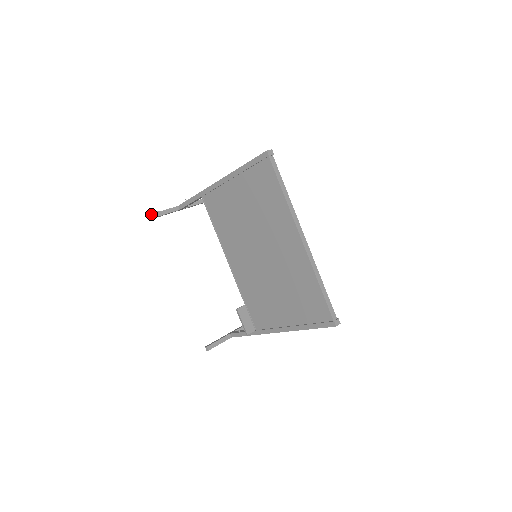
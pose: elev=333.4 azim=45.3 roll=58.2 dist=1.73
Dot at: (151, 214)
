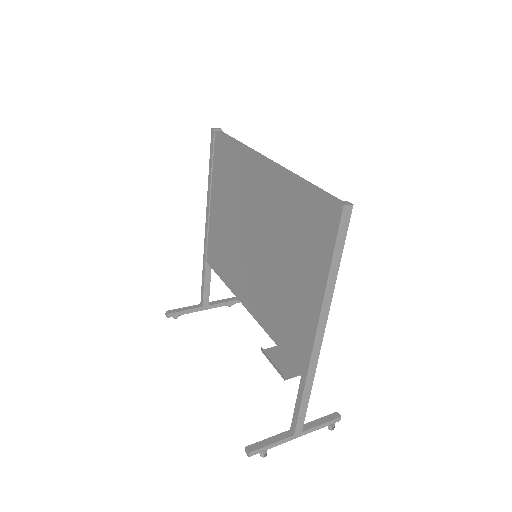
Dot at: (165, 314)
